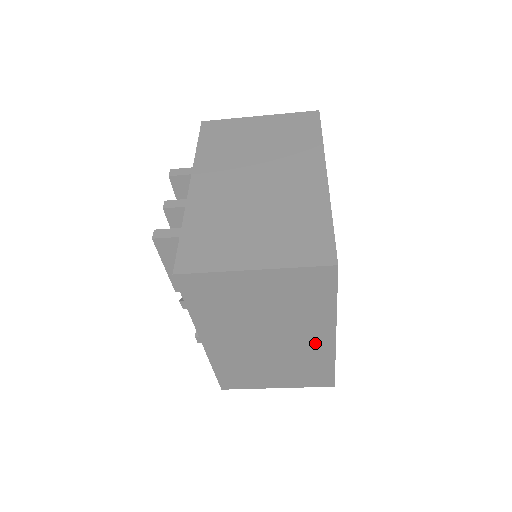
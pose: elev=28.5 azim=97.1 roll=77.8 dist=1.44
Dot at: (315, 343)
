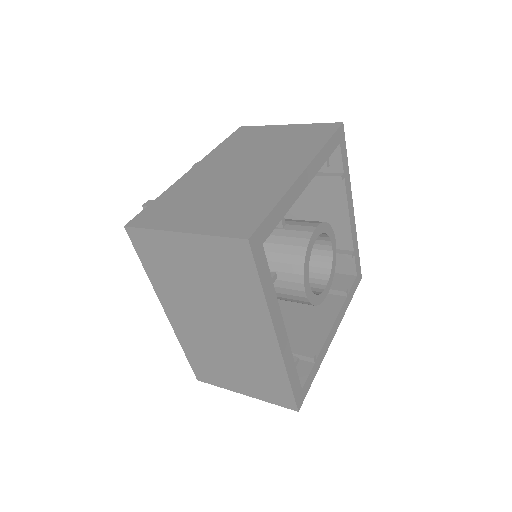
Dot at: (260, 341)
